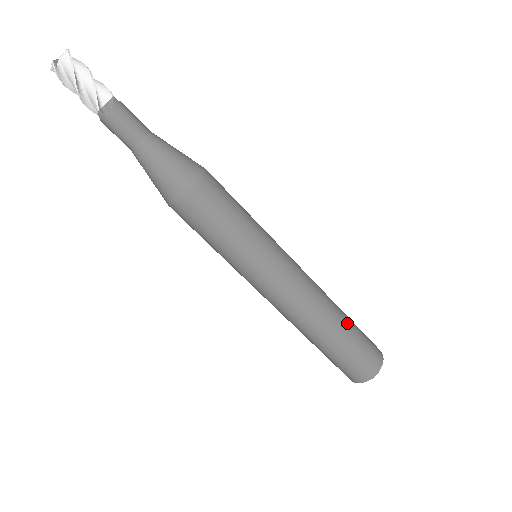
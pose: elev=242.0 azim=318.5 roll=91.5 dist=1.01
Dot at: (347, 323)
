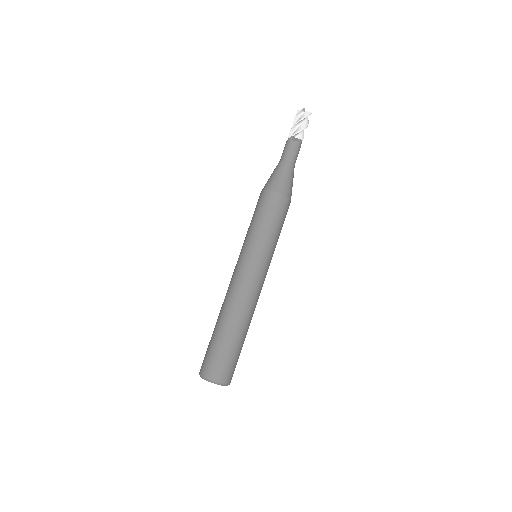
Dot at: (243, 338)
